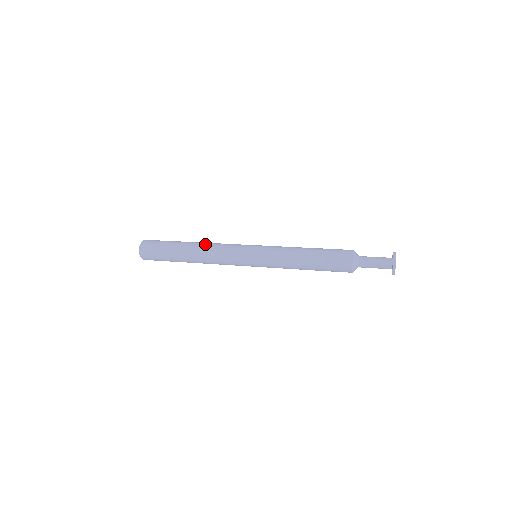
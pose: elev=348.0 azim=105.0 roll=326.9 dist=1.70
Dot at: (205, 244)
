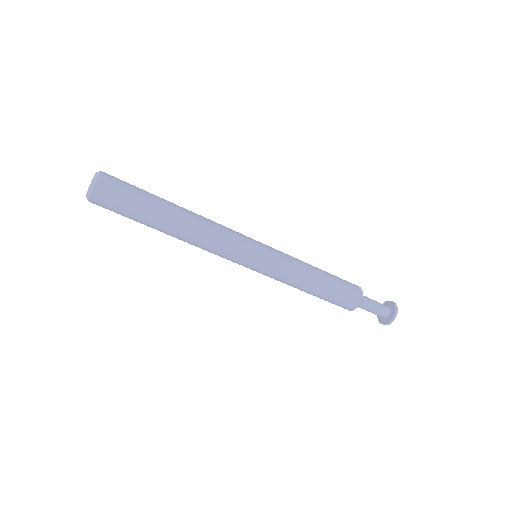
Dot at: occluded
